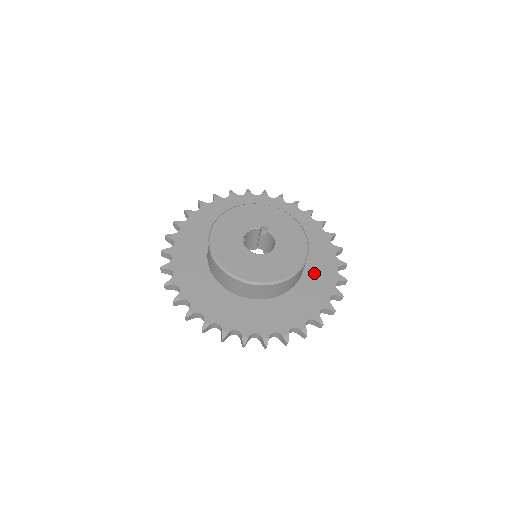
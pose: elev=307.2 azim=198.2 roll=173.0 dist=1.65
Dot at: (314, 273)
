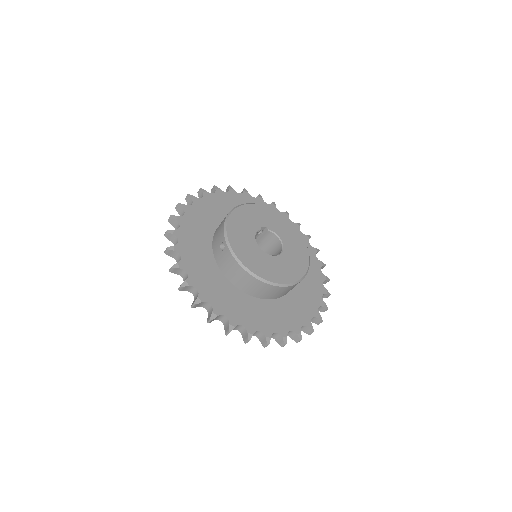
Dot at: occluded
